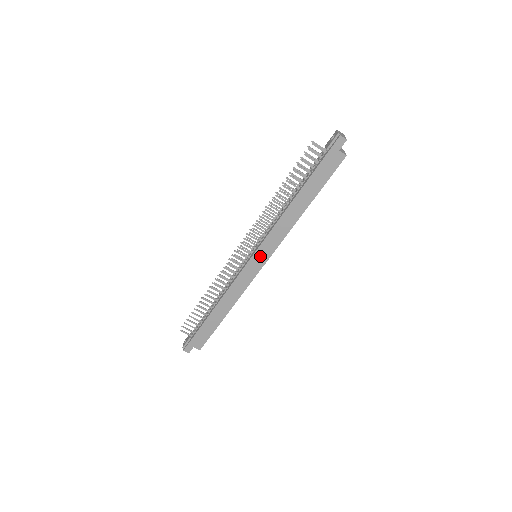
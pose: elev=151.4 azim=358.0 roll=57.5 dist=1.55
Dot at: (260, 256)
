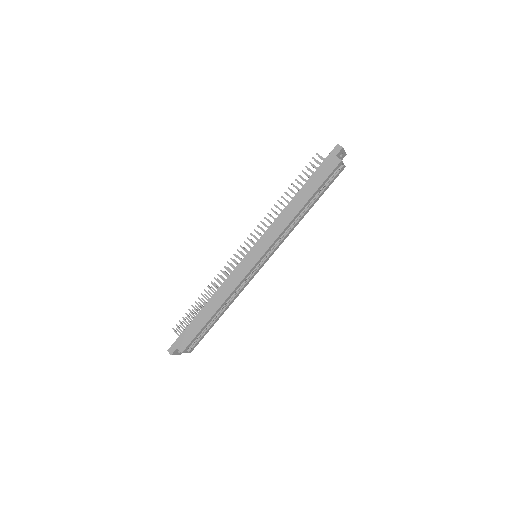
Dot at: (257, 250)
